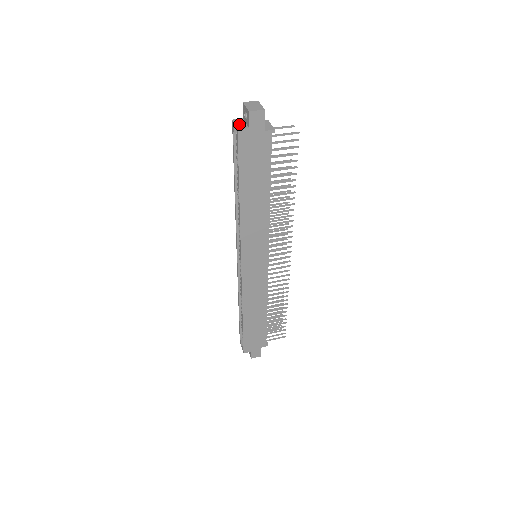
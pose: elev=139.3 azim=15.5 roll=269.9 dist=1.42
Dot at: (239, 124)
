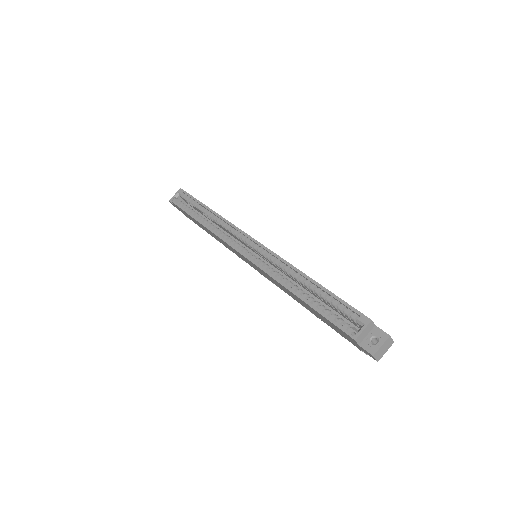
Dot at: (365, 333)
